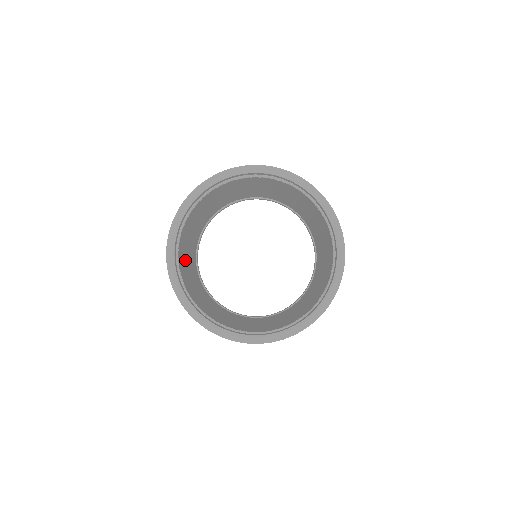
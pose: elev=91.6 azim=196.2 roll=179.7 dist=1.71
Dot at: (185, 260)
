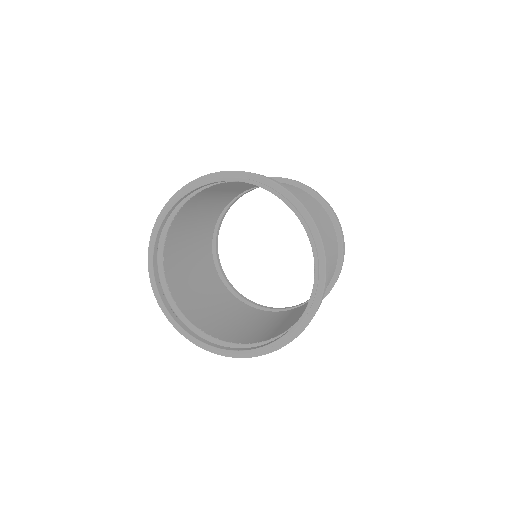
Dot at: (203, 307)
